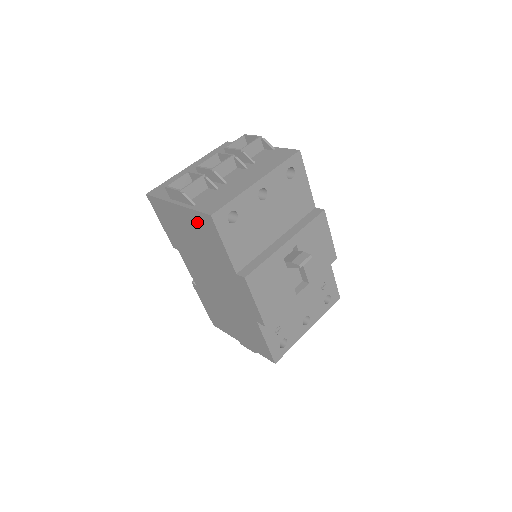
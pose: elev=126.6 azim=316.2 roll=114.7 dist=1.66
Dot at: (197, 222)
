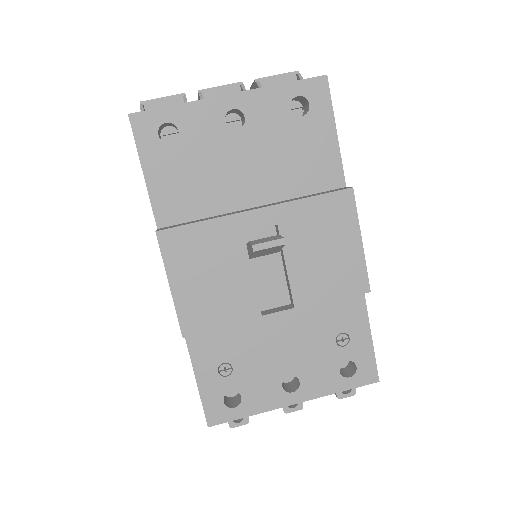
Dot at: occluded
